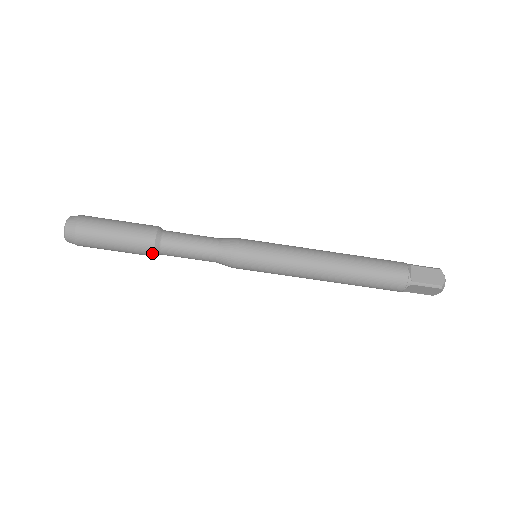
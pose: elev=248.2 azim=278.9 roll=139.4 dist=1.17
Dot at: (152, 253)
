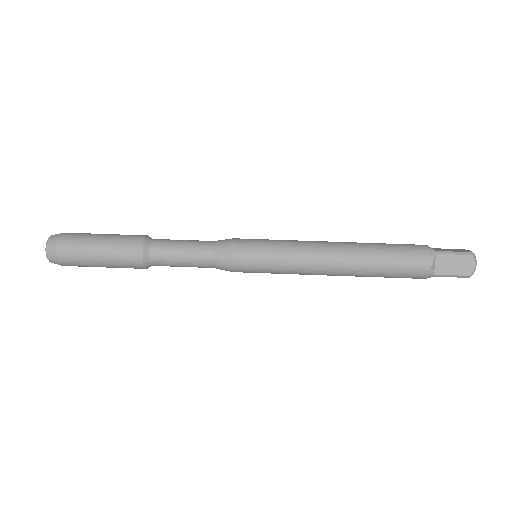
Dot at: (140, 251)
